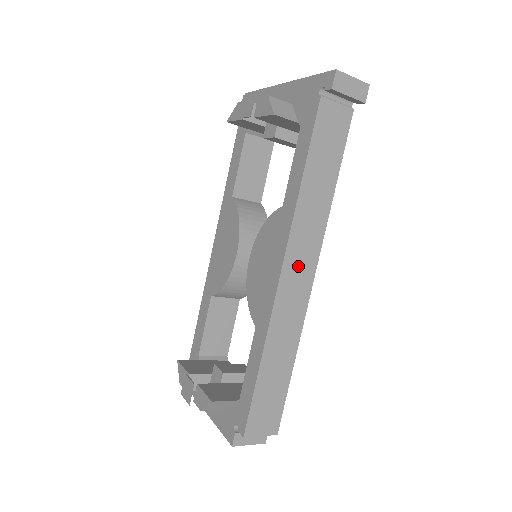
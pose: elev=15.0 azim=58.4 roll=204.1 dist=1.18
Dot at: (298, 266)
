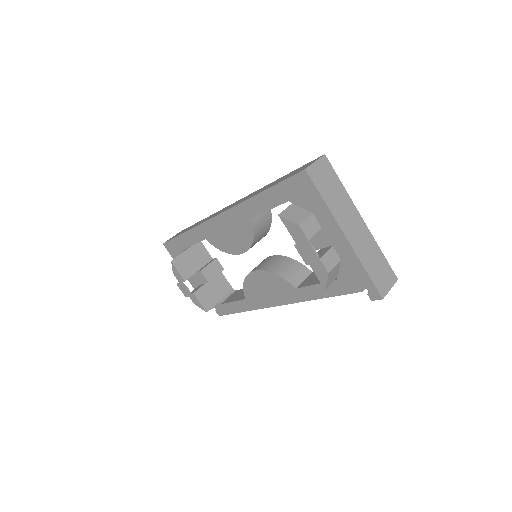
Dot at: occluded
